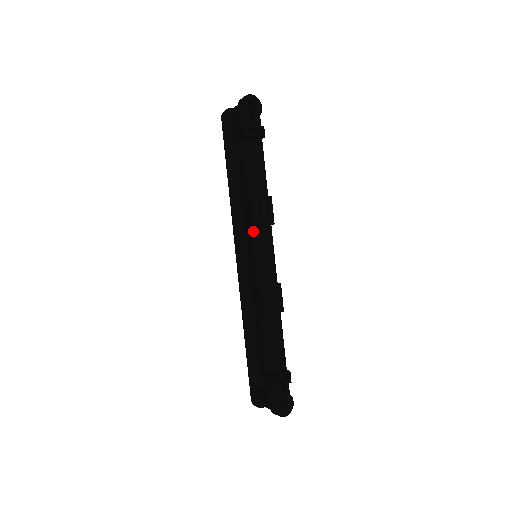
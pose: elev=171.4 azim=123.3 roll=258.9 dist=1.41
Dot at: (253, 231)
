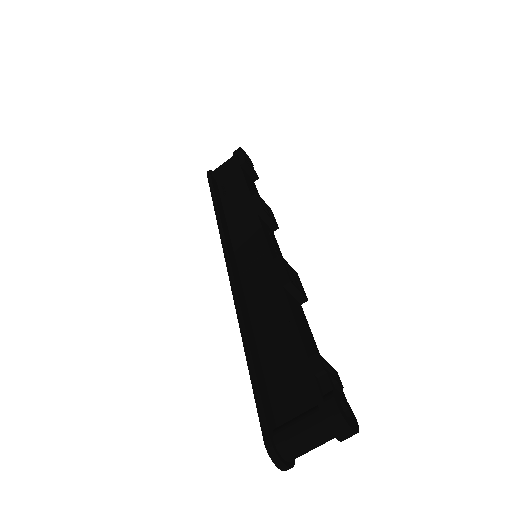
Dot at: (259, 218)
